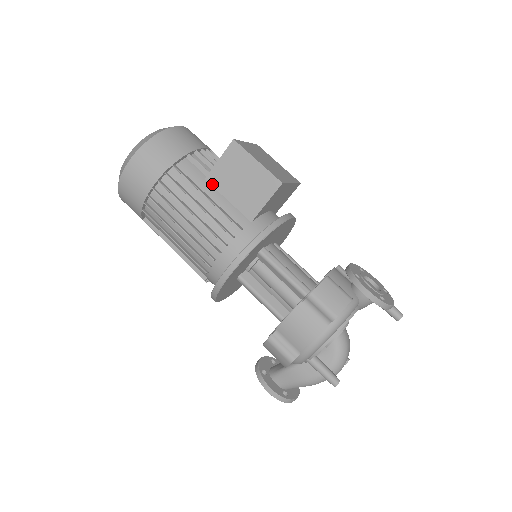
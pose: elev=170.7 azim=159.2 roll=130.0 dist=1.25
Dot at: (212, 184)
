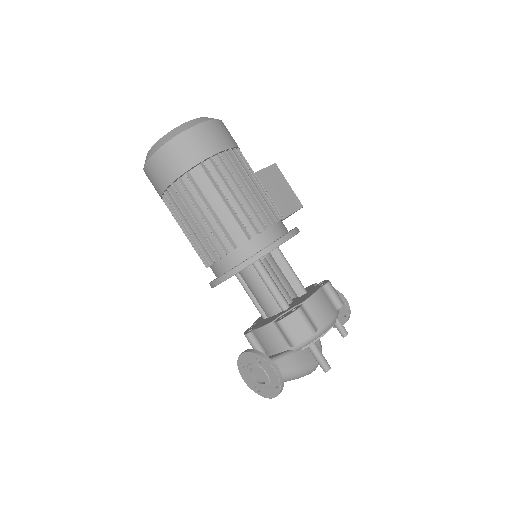
Dot at: occluded
